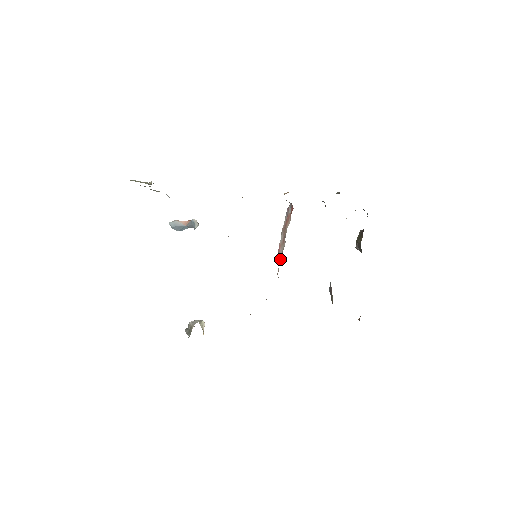
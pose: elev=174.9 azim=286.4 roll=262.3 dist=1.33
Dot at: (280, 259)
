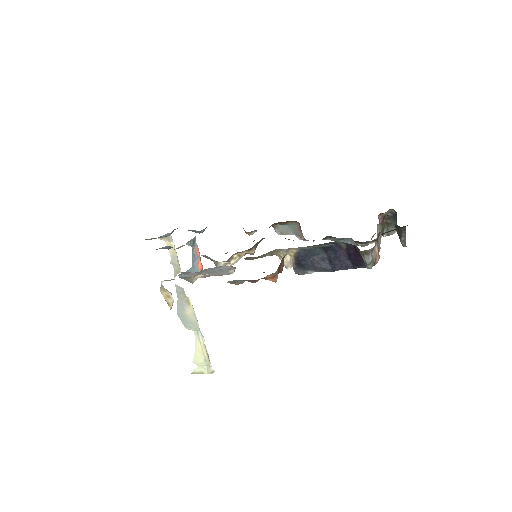
Dot at: occluded
